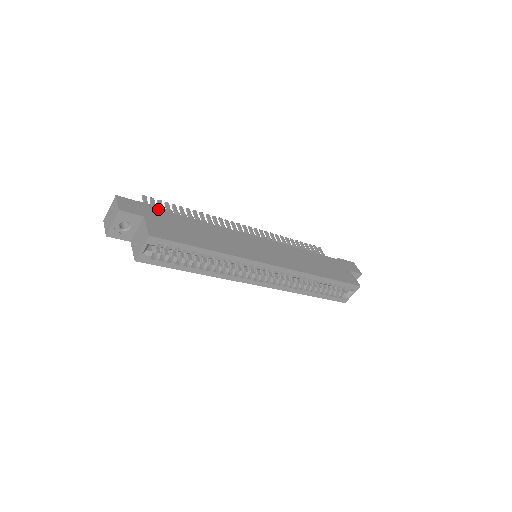
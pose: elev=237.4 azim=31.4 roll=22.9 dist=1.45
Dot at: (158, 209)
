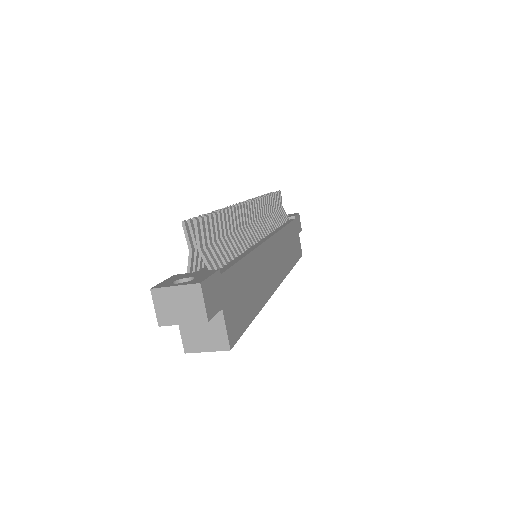
Dot at: (226, 272)
